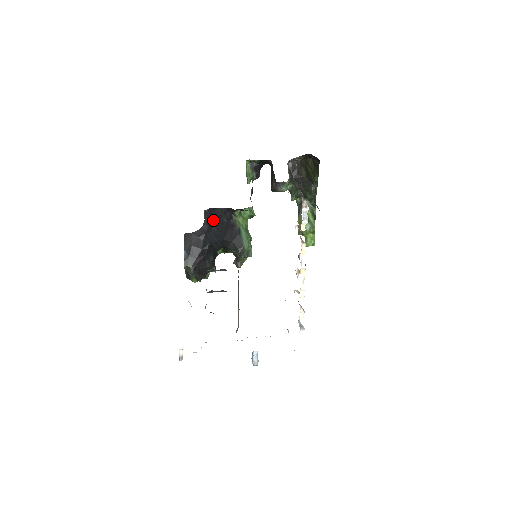
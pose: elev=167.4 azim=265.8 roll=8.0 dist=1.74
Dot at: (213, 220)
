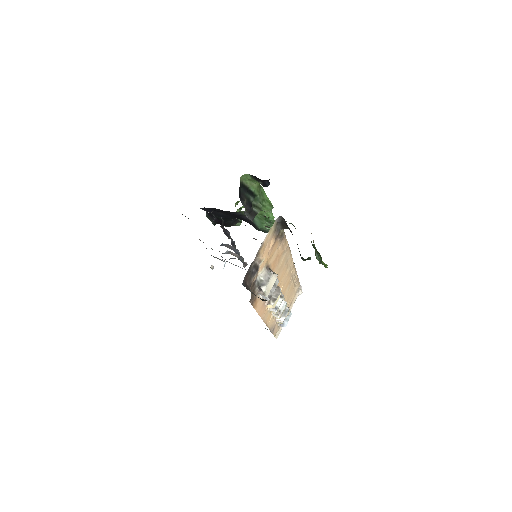
Dot at: (215, 210)
